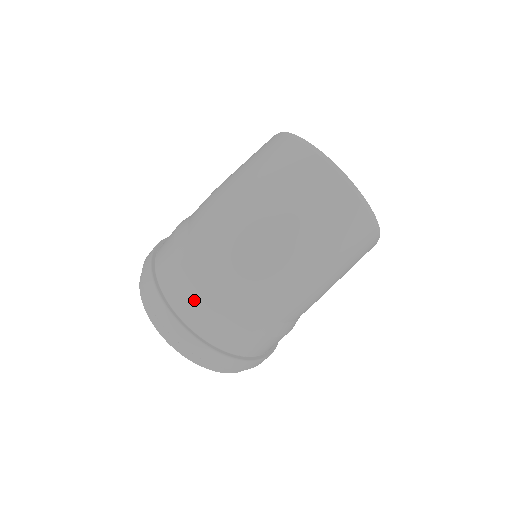
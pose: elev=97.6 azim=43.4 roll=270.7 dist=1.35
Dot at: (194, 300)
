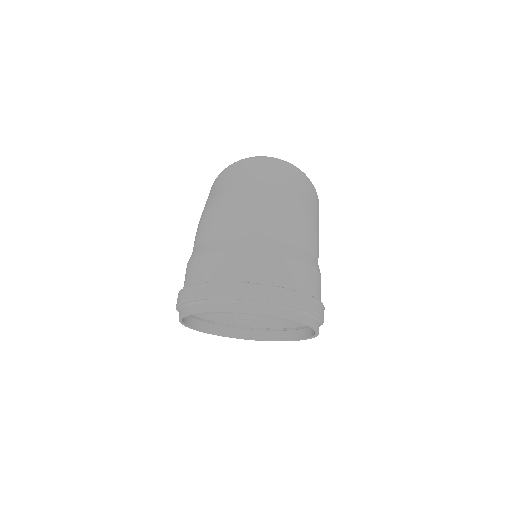
Dot at: (243, 259)
